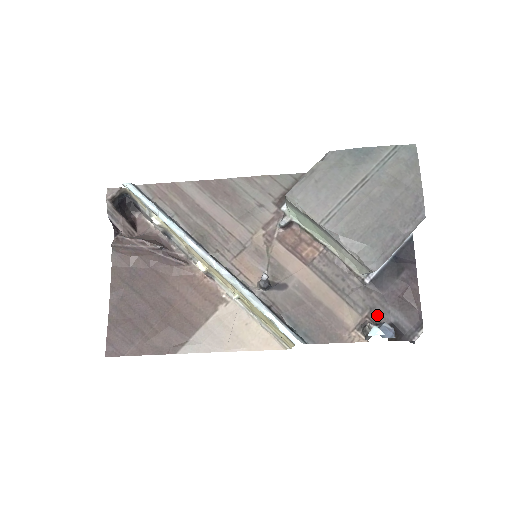
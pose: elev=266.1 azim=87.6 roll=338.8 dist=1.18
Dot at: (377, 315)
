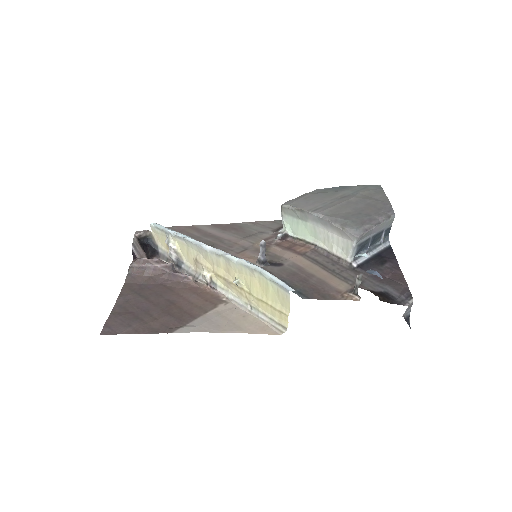
Dot at: (367, 286)
